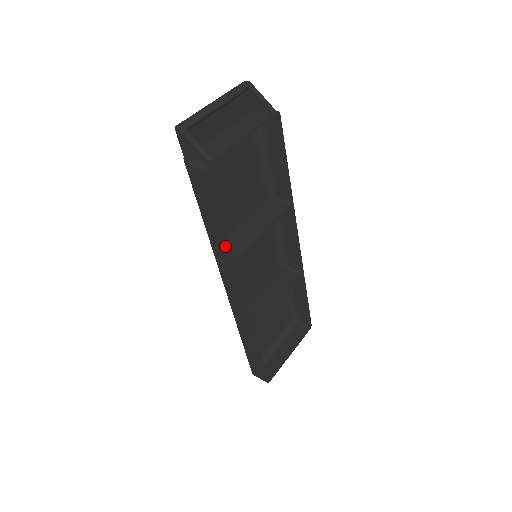
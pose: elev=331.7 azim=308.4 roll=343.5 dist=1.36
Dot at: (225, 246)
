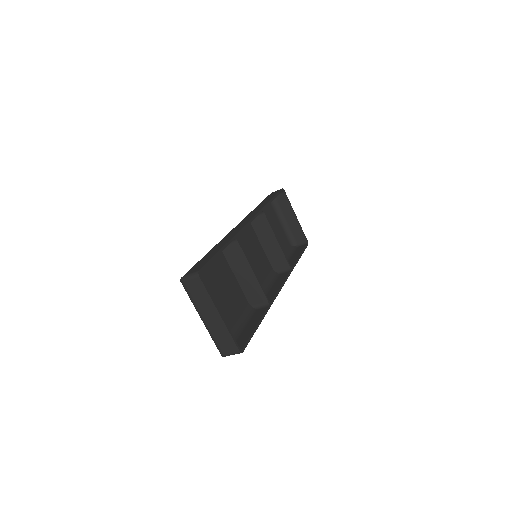
Dot at: occluded
